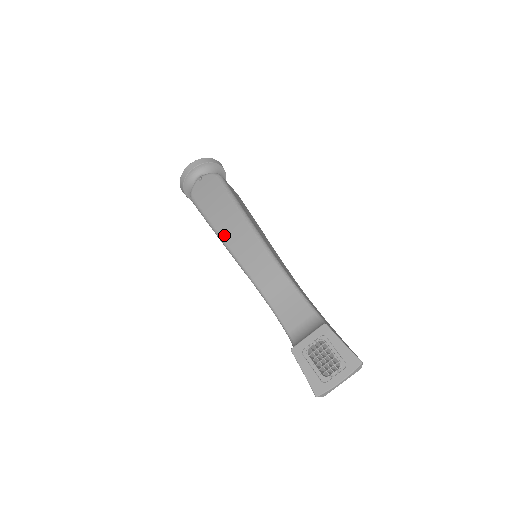
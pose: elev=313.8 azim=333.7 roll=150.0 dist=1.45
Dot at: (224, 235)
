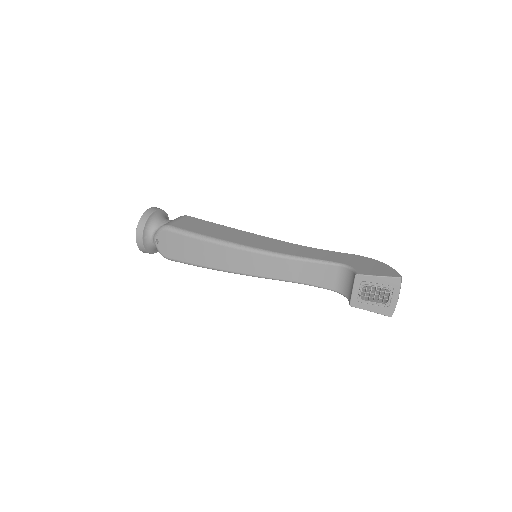
Dot at: (223, 268)
